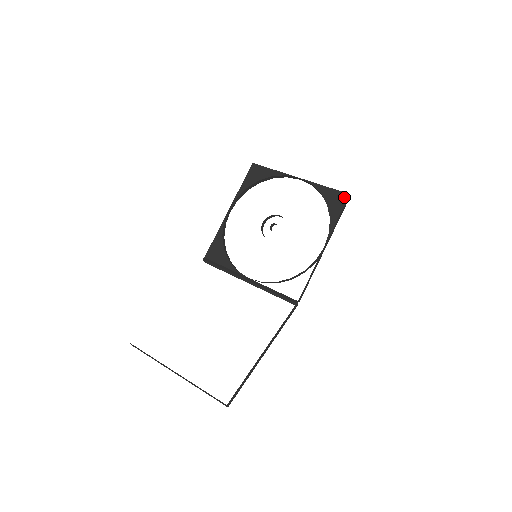
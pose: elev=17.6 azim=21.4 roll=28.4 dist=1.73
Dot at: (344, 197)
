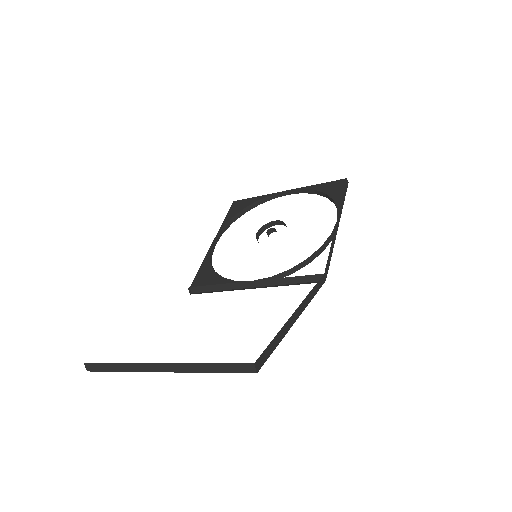
Dot at: (342, 182)
